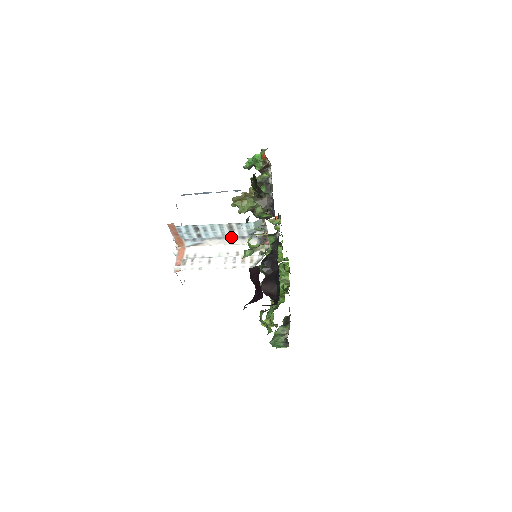
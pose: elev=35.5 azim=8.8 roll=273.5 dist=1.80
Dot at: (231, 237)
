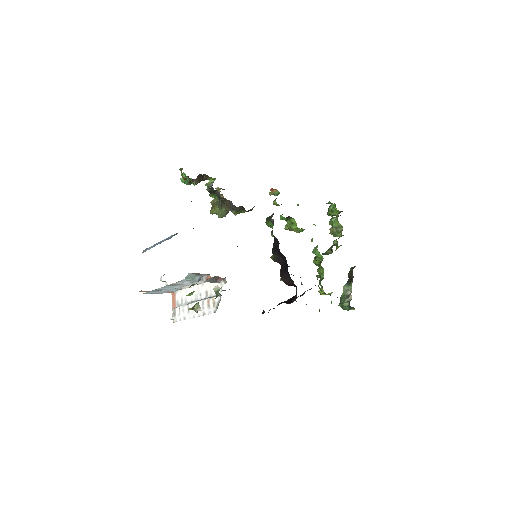
Dot at: occluded
